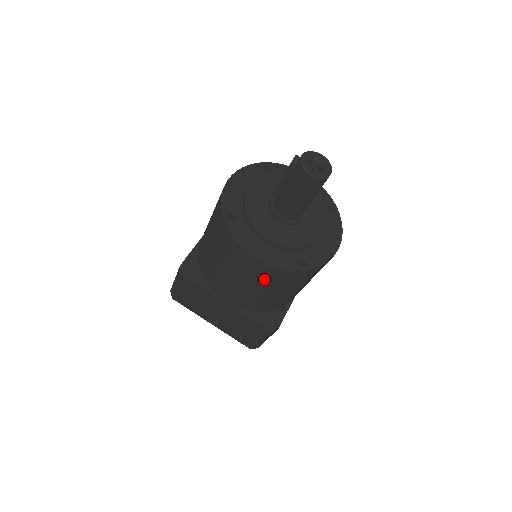
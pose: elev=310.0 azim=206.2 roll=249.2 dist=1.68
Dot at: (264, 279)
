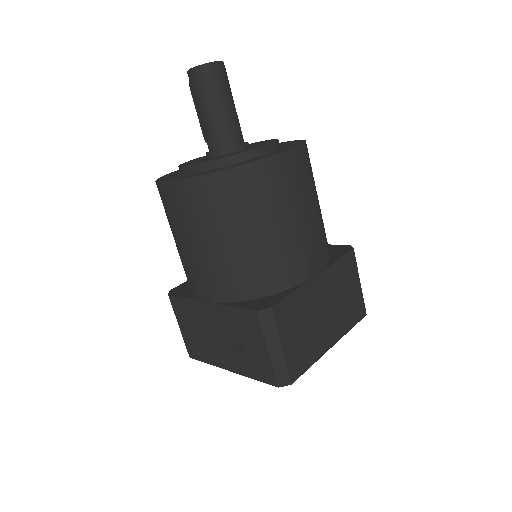
Dot at: (197, 211)
